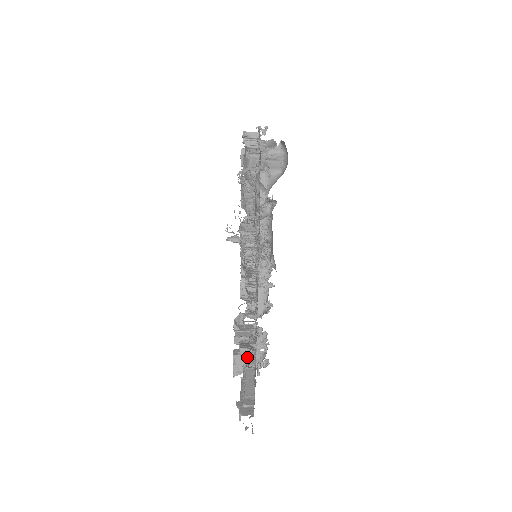
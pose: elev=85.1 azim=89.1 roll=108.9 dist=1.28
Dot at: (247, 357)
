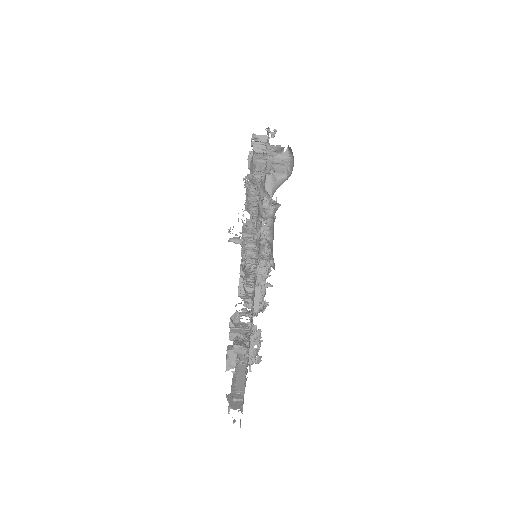
Dot at: (240, 354)
